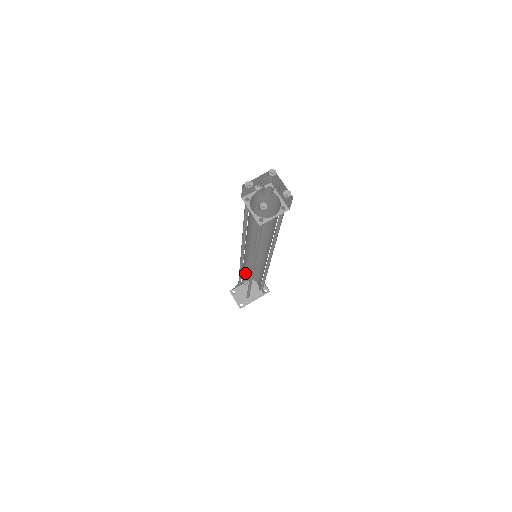
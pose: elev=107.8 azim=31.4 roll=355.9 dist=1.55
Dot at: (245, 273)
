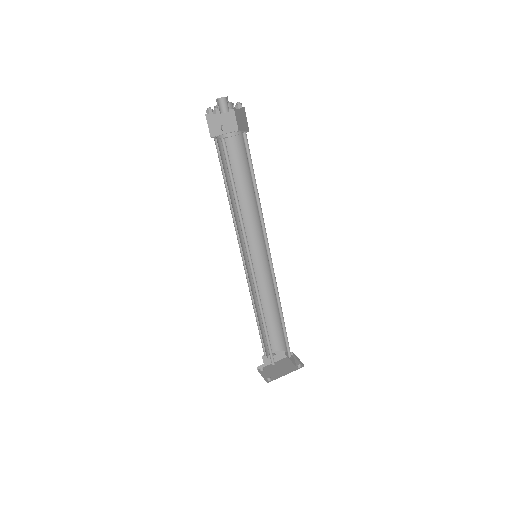
Dot at: occluded
